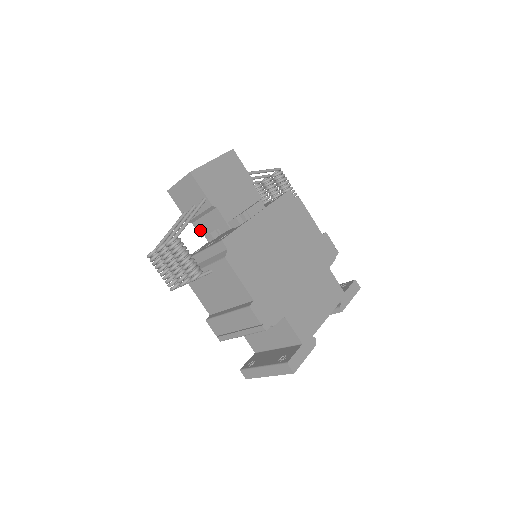
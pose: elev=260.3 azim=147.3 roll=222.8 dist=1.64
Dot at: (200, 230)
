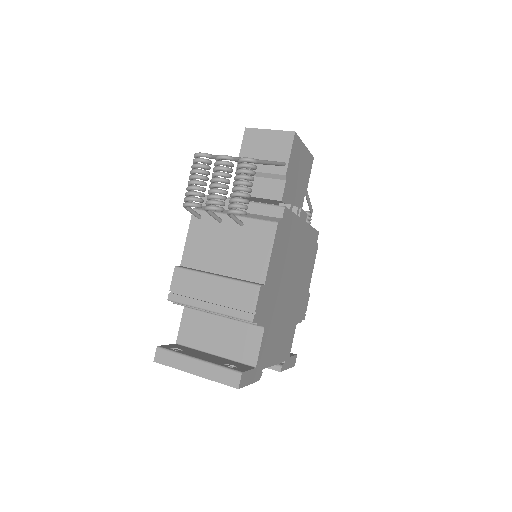
Dot at: occluded
